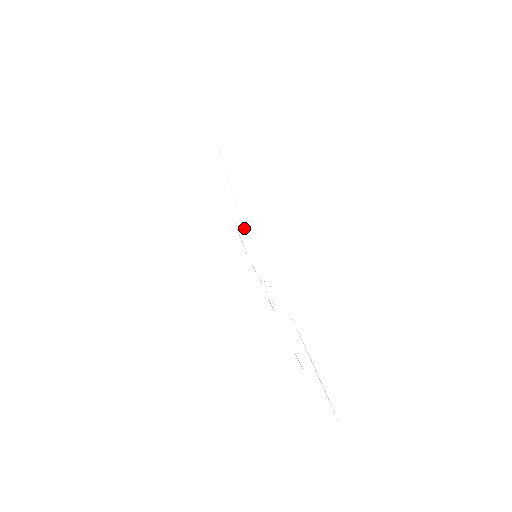
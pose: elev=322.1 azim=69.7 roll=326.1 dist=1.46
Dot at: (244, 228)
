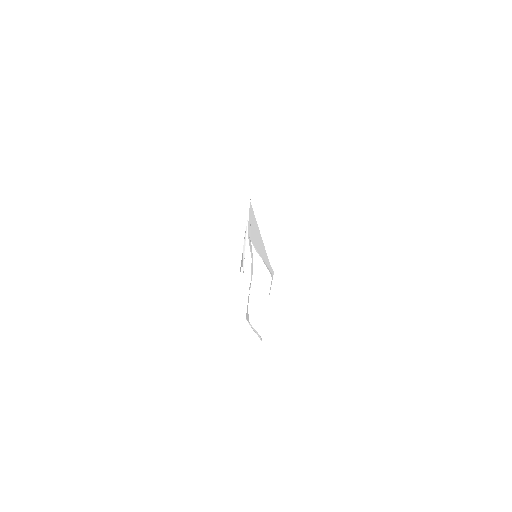
Dot at: (256, 233)
